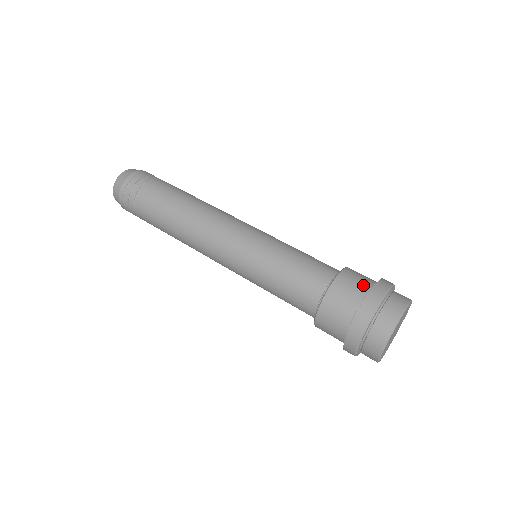
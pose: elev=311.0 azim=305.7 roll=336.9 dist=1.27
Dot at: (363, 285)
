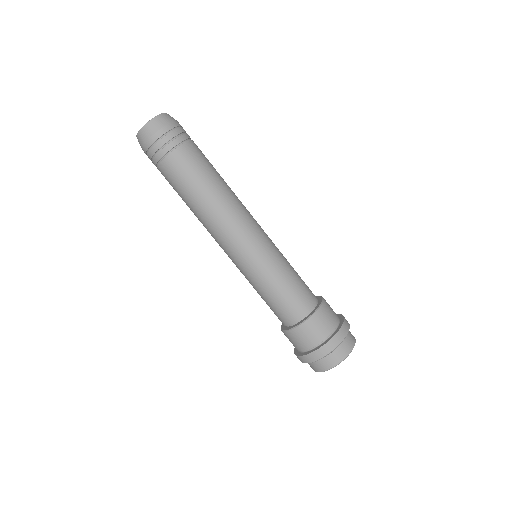
Dot at: (335, 319)
